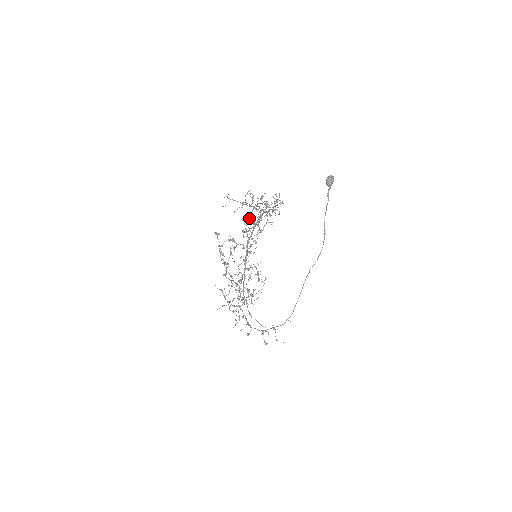
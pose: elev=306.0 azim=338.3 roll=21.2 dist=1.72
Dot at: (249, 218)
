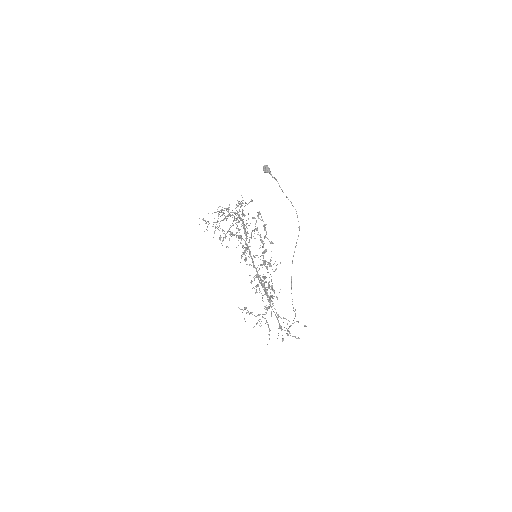
Dot at: (221, 237)
